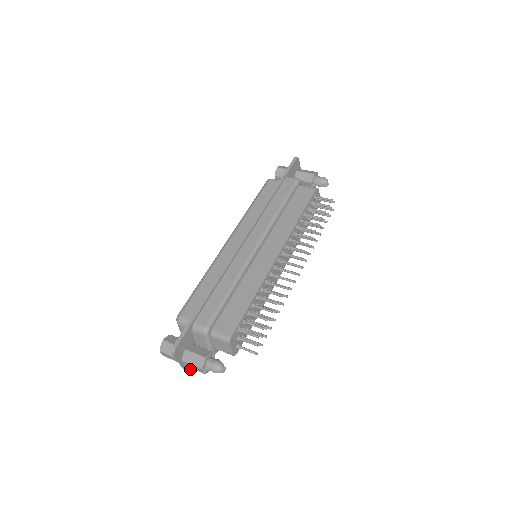
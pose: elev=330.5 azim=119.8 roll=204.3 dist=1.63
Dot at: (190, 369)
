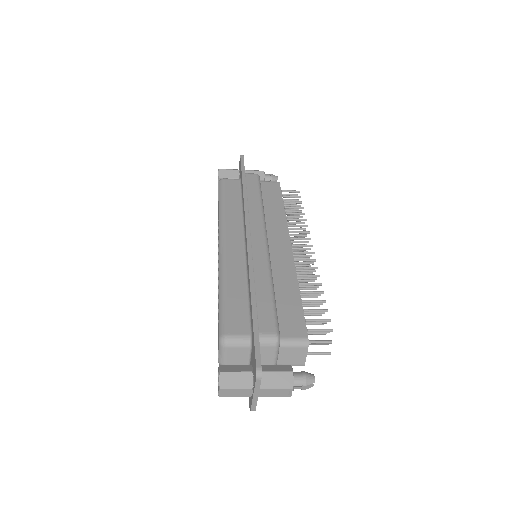
Dot at: occluded
